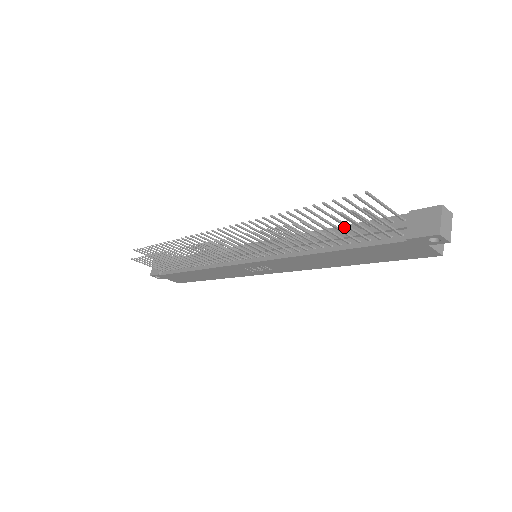
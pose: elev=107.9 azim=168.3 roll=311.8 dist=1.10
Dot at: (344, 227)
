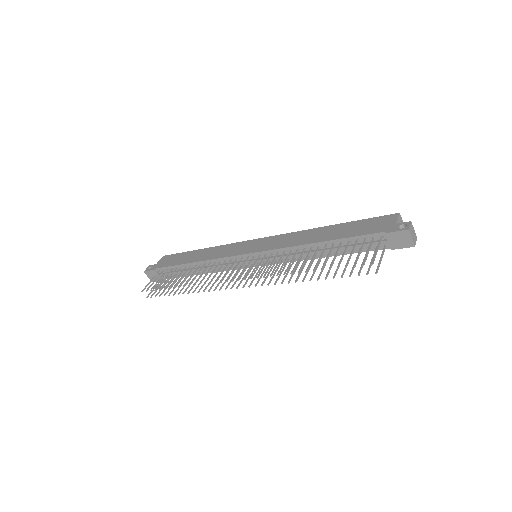
Dot at: (334, 241)
